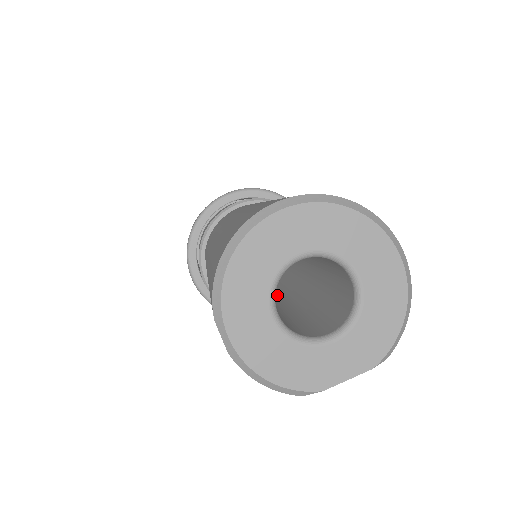
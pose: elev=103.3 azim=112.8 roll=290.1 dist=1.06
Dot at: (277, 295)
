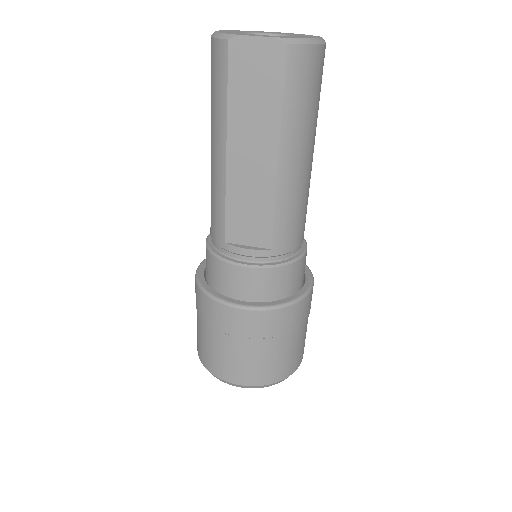
Dot at: occluded
